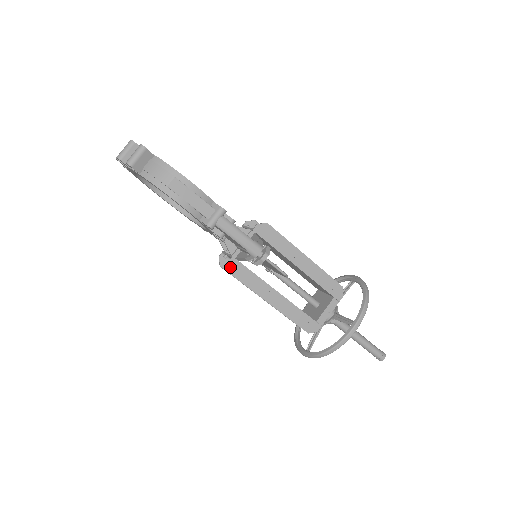
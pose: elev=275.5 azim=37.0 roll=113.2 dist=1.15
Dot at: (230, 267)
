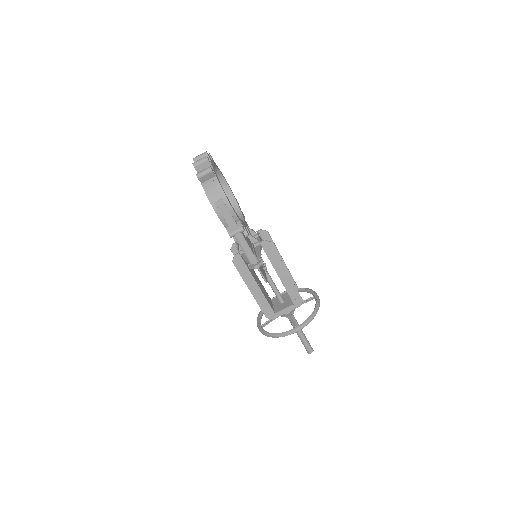
Dot at: (234, 258)
